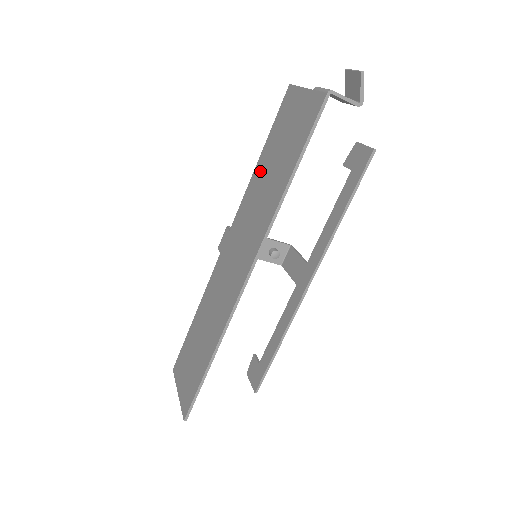
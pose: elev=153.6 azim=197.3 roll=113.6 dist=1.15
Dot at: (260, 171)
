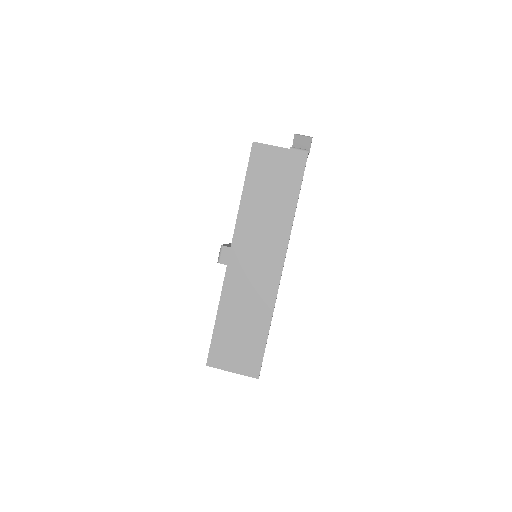
Dot at: (251, 201)
